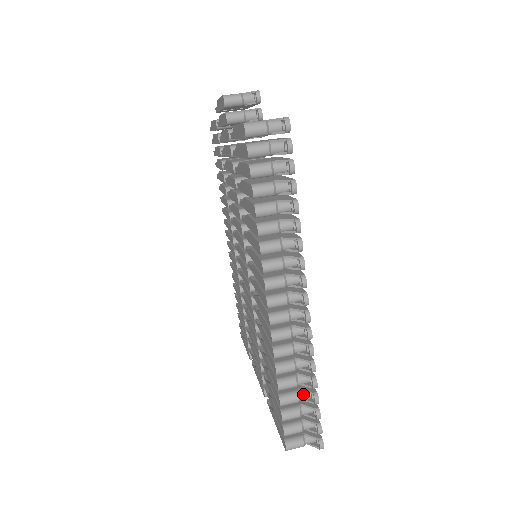
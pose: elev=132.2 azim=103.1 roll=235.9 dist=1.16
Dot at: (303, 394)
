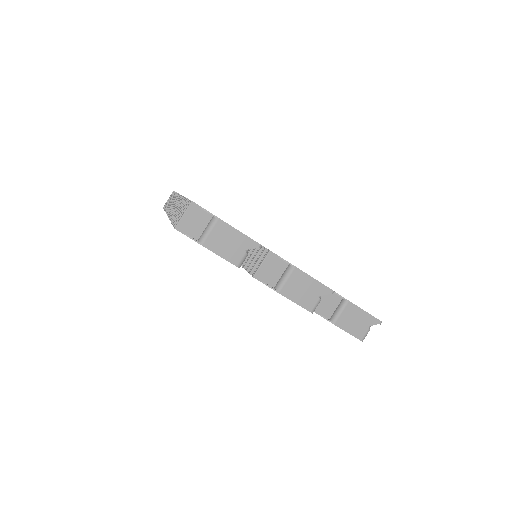
Dot at: occluded
